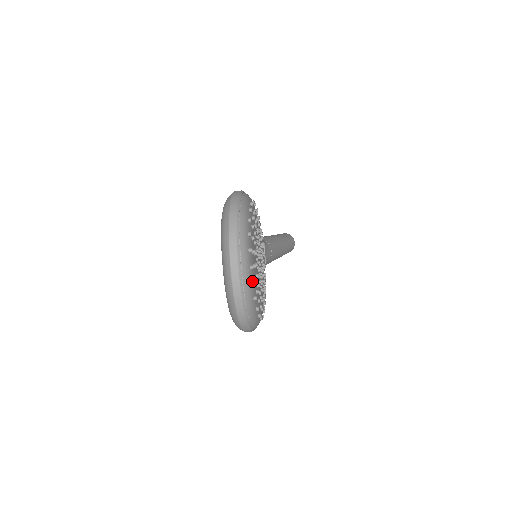
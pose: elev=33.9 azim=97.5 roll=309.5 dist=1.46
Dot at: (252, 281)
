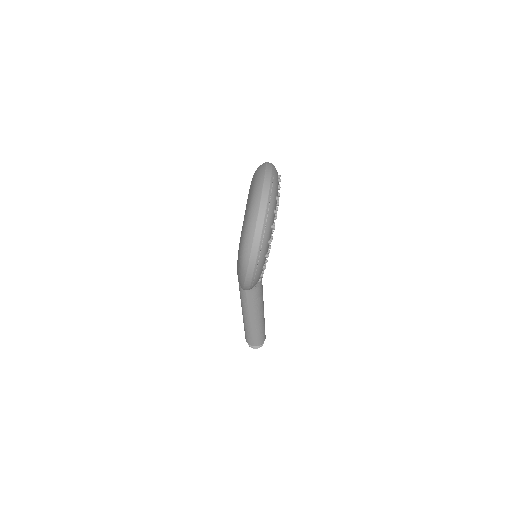
Dot at: (277, 197)
